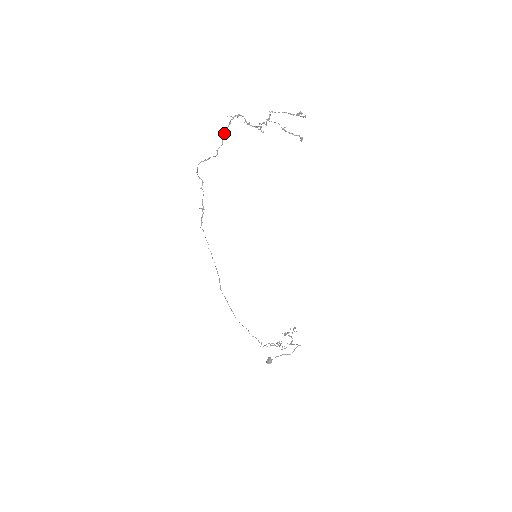
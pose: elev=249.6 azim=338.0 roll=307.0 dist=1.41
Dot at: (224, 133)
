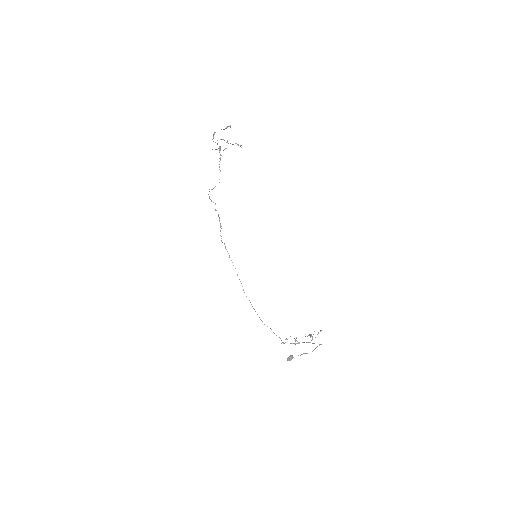
Dot at: (219, 164)
